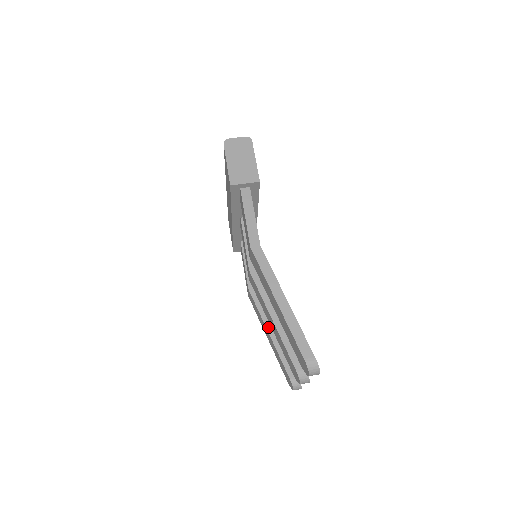
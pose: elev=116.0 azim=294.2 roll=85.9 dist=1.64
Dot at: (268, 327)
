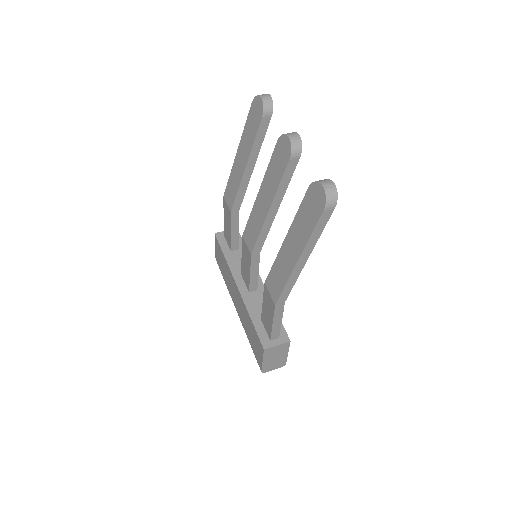
Dot at: (284, 244)
